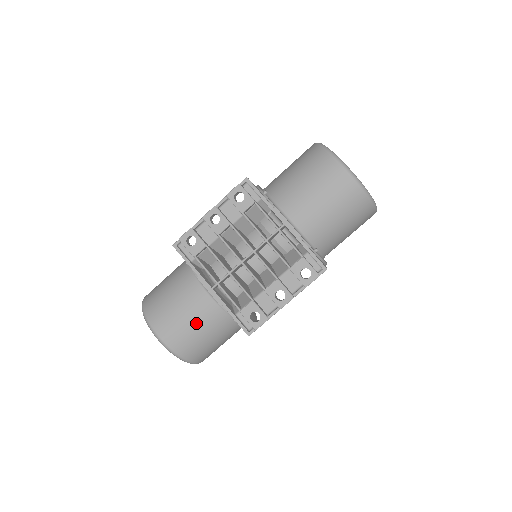
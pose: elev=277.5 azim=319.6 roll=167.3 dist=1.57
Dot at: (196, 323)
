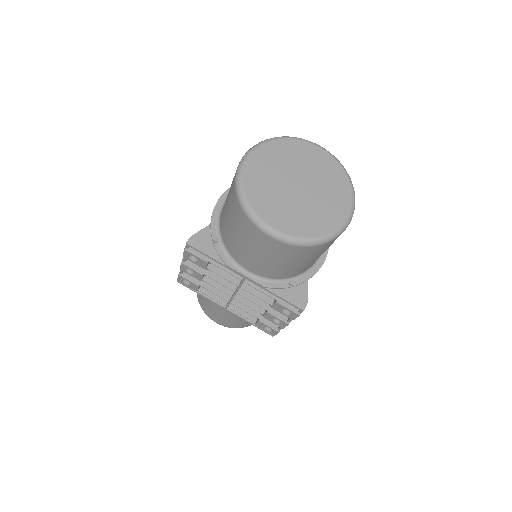
Dot at: (234, 319)
